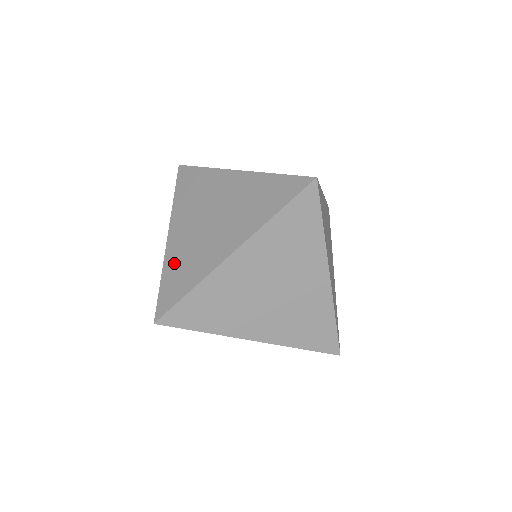
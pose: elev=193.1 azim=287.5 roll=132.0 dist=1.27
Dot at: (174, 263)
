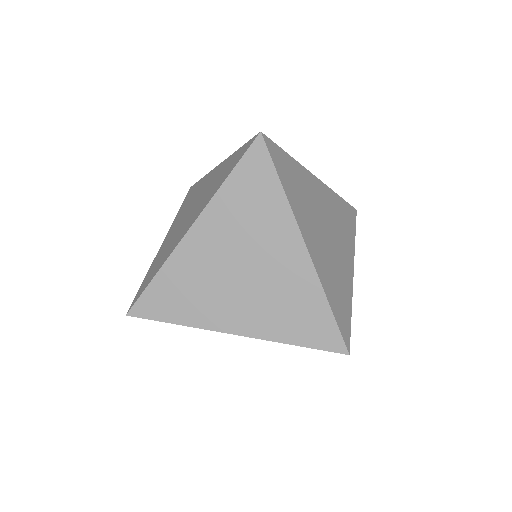
Dot at: (156, 260)
